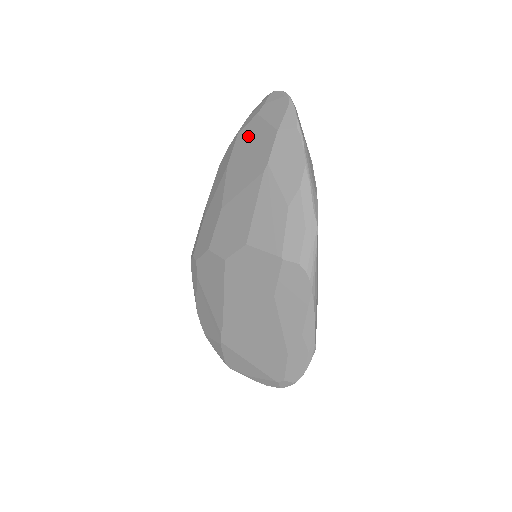
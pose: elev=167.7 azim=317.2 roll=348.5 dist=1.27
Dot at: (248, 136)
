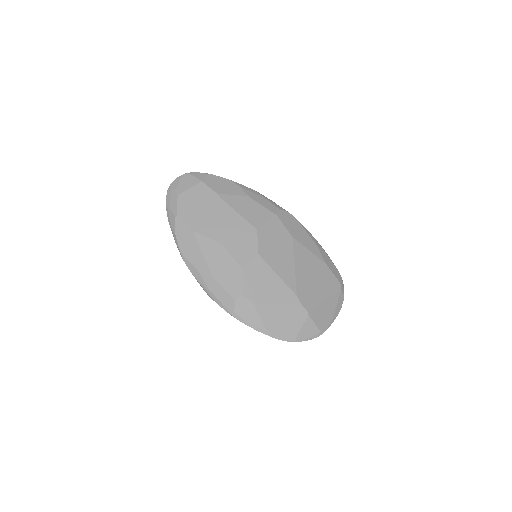
Dot at: (187, 206)
